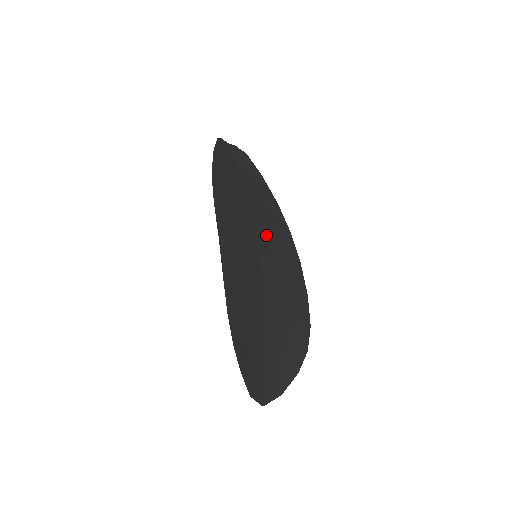
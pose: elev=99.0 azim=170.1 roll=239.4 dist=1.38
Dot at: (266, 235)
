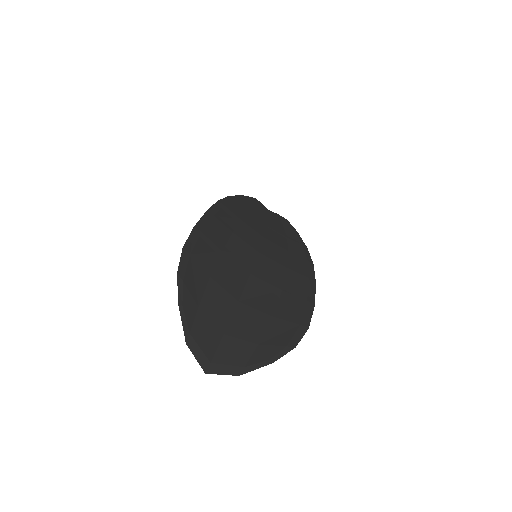
Dot at: (277, 250)
